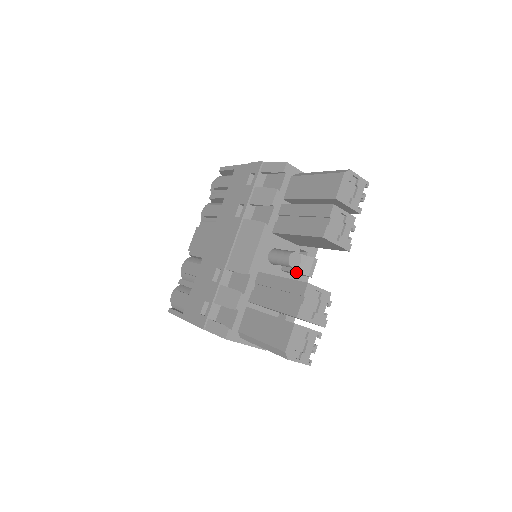
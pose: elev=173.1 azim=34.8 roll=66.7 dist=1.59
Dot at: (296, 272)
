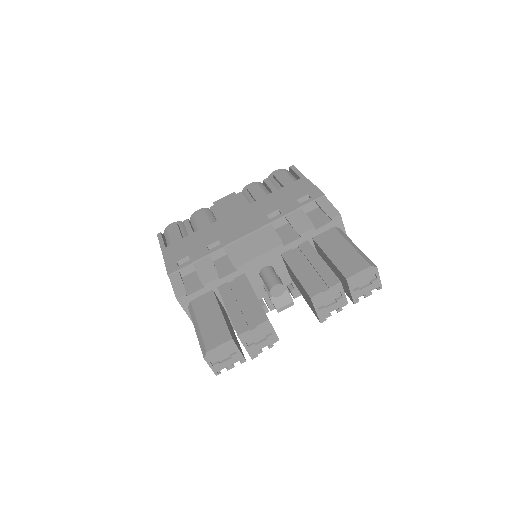
Dot at: (271, 299)
